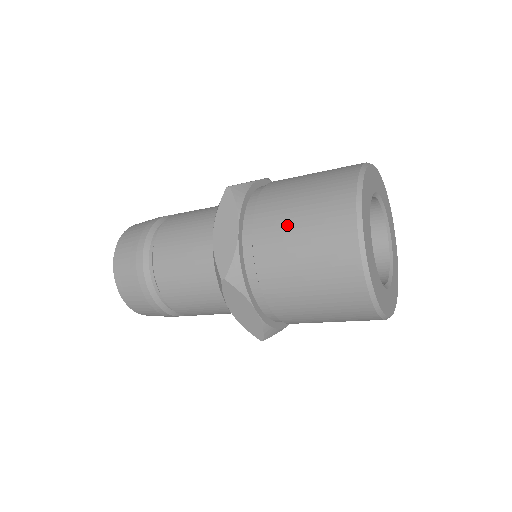
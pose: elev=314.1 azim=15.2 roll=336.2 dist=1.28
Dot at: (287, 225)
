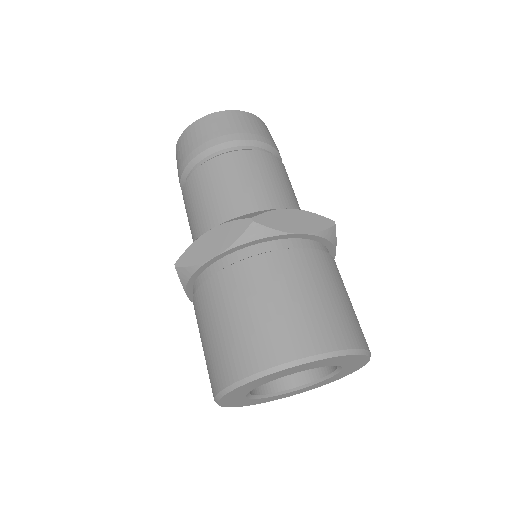
Dot at: (229, 306)
